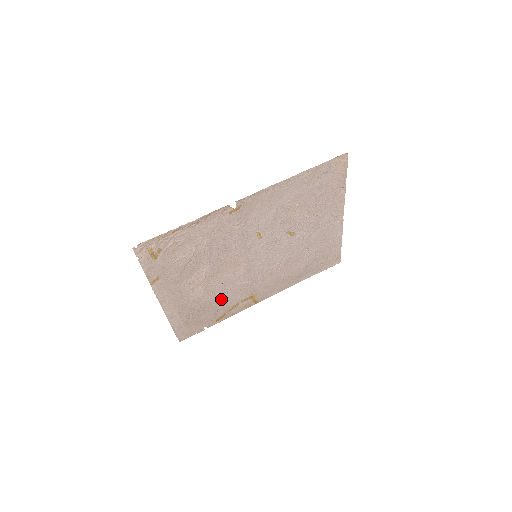
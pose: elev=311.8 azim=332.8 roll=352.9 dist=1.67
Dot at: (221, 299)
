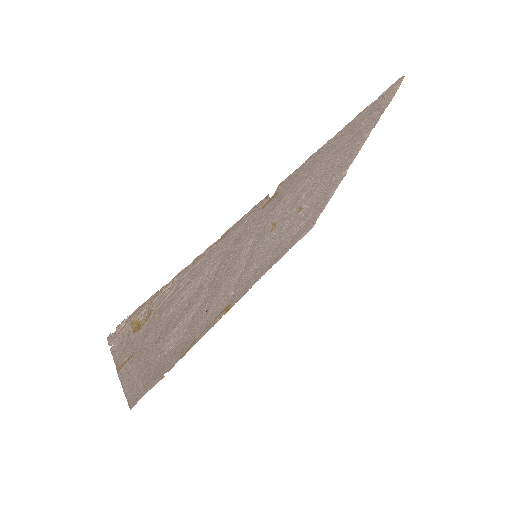
Dot at: (196, 330)
